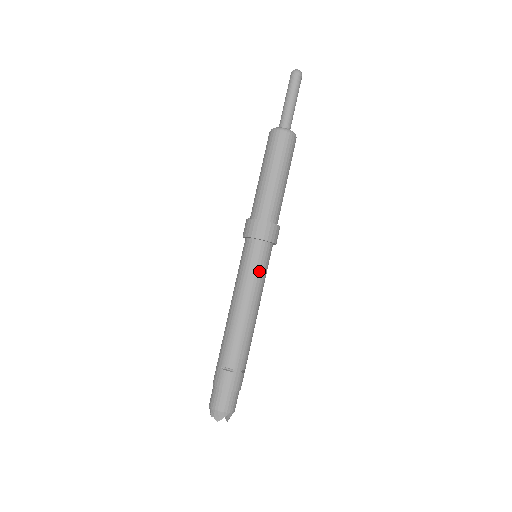
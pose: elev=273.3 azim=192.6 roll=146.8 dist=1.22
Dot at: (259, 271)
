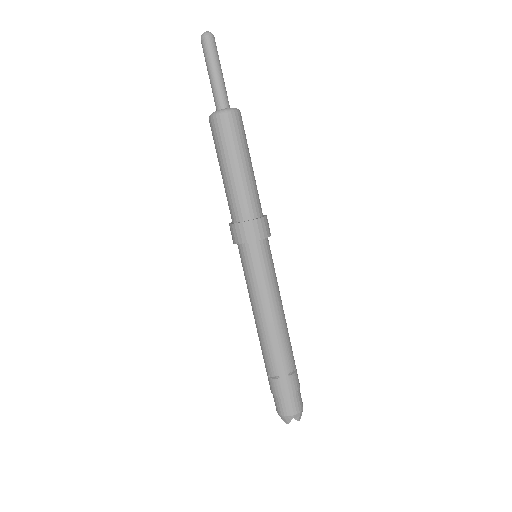
Dot at: (259, 274)
